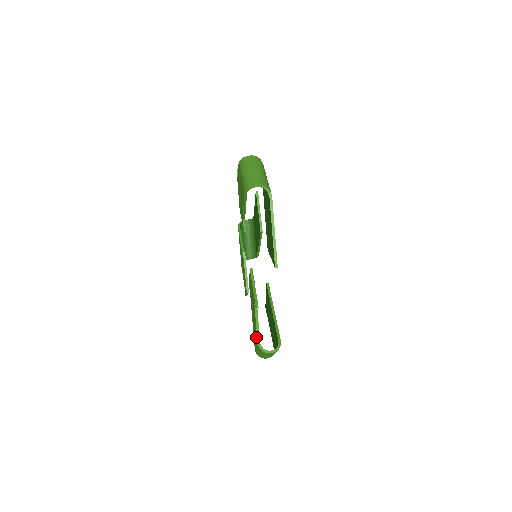
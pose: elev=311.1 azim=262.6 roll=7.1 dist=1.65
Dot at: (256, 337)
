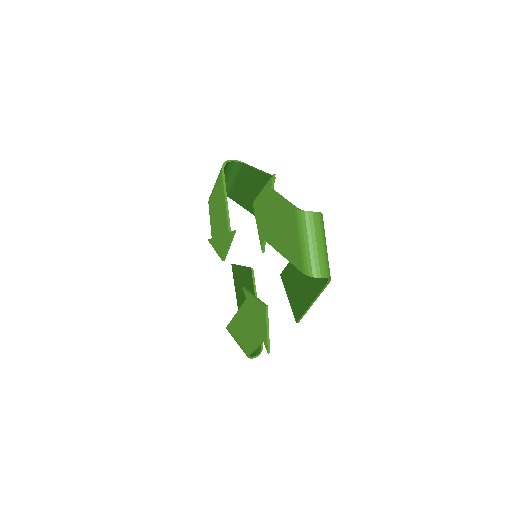
Dot at: (291, 214)
